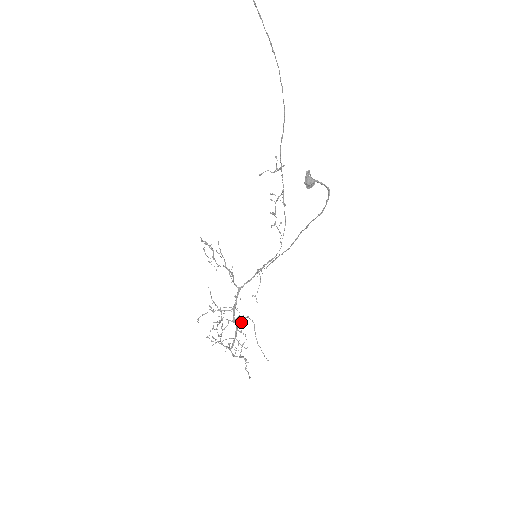
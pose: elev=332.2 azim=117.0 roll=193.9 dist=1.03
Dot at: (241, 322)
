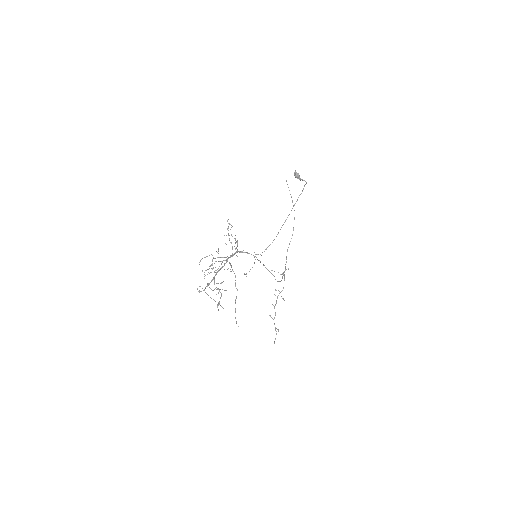
Dot at: (230, 271)
